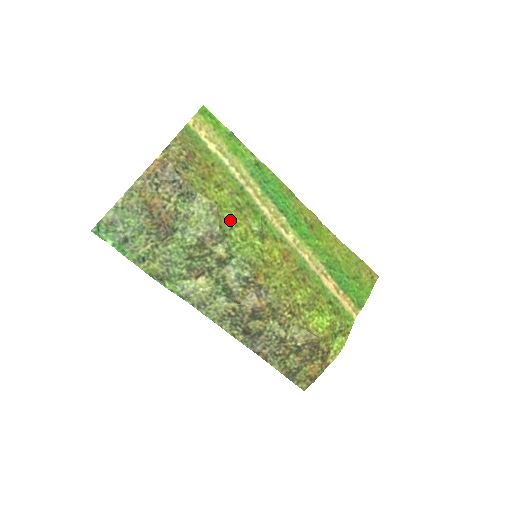
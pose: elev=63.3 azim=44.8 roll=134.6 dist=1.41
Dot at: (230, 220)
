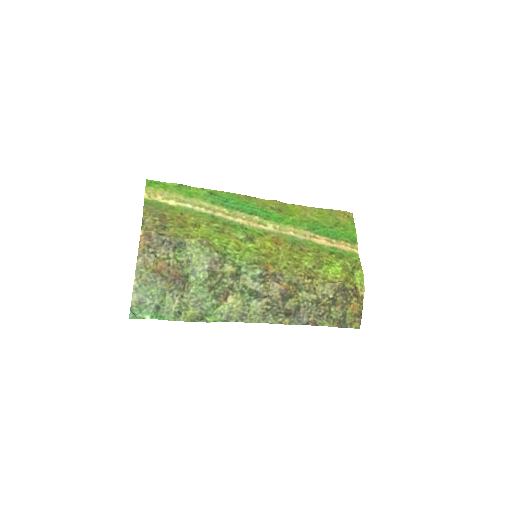
Dot at: (220, 243)
